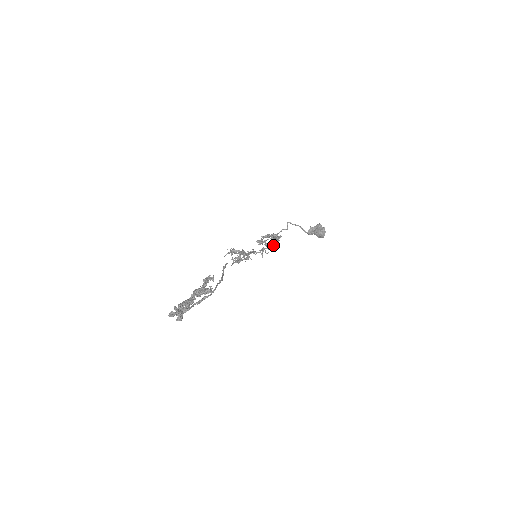
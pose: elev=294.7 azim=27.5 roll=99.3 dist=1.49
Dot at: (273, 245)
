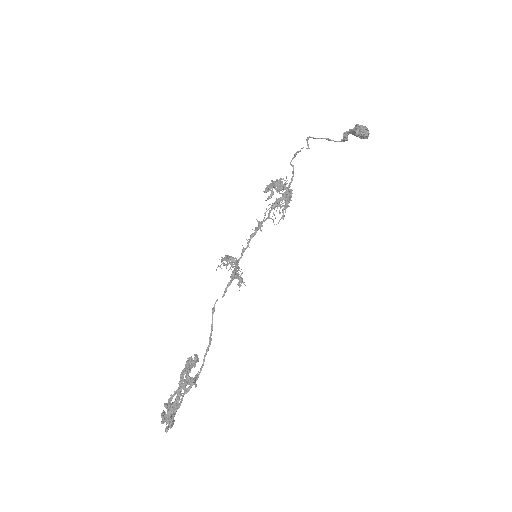
Dot at: (286, 194)
